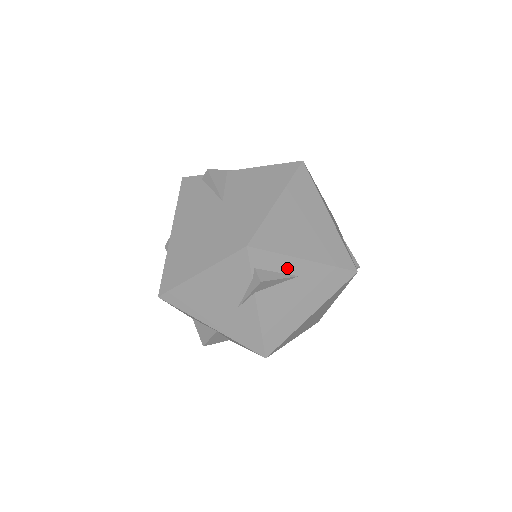
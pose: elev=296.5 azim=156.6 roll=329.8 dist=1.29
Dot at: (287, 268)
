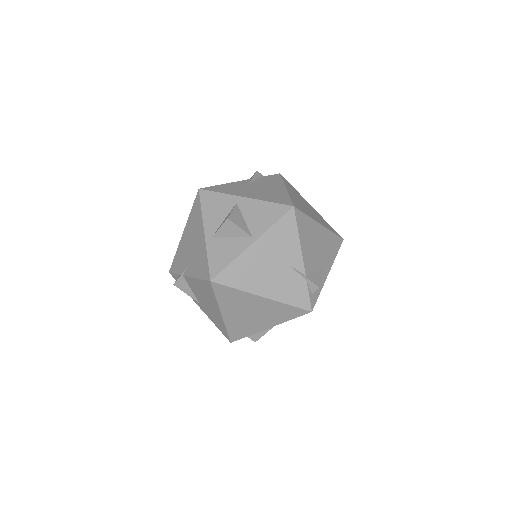
Dot at: (263, 330)
